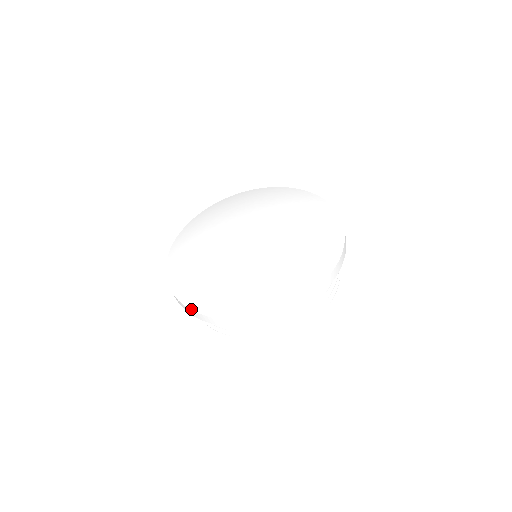
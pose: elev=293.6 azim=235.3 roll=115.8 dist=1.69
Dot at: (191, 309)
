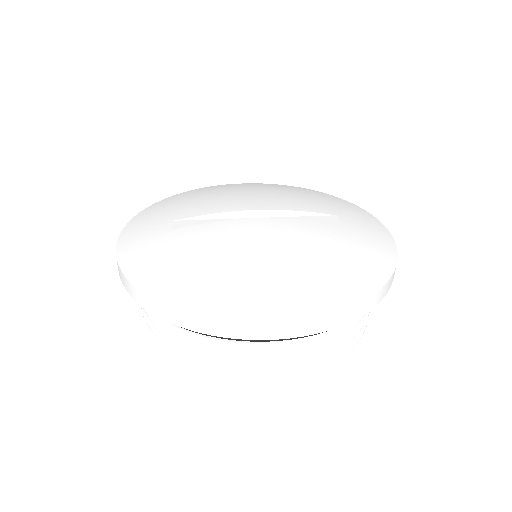
Dot at: (119, 264)
